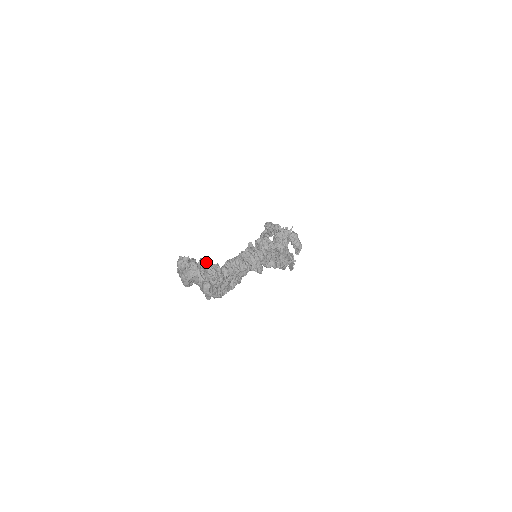
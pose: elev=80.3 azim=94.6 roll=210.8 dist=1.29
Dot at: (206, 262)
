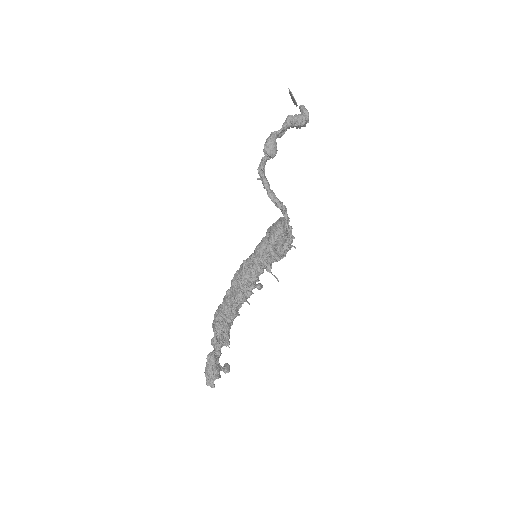
Dot at: occluded
